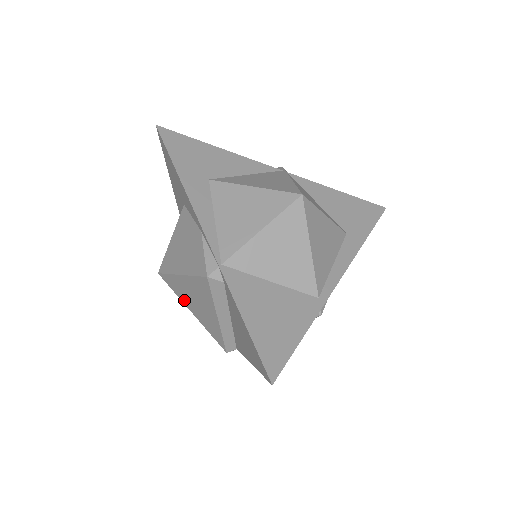
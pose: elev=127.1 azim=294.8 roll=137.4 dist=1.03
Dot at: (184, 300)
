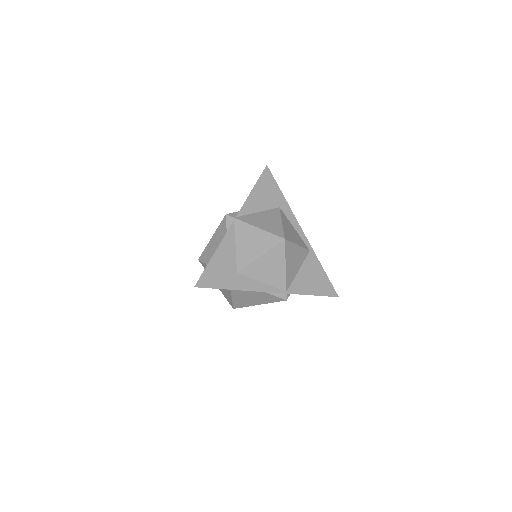
Dot at: occluded
